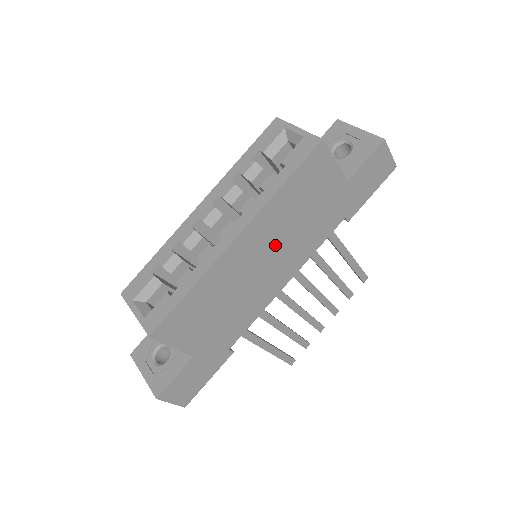
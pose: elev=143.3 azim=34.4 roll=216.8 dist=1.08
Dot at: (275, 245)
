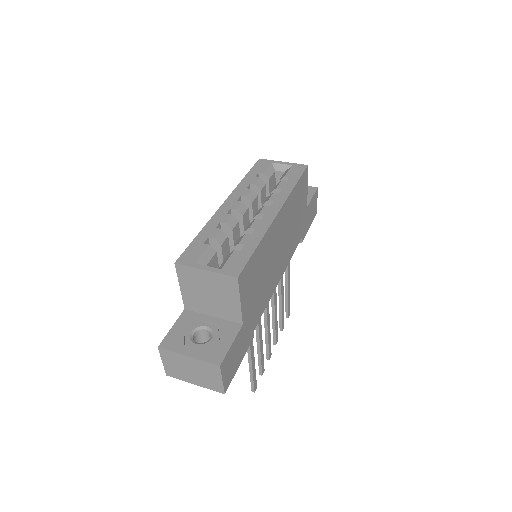
Dot at: (285, 235)
